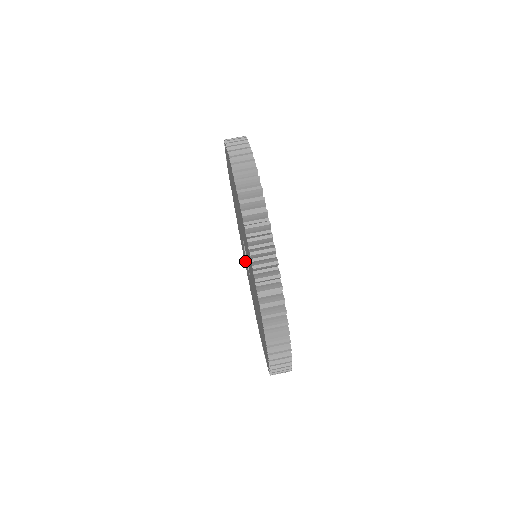
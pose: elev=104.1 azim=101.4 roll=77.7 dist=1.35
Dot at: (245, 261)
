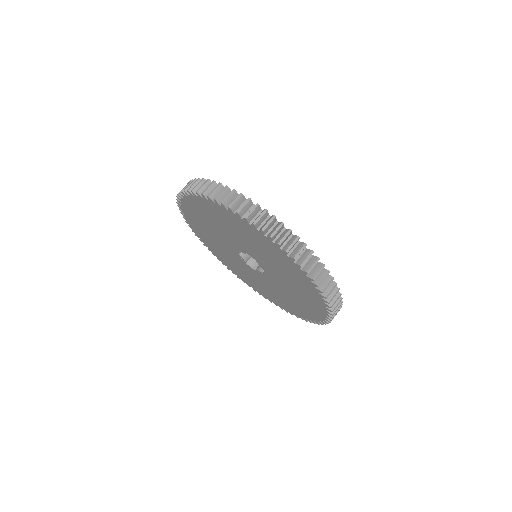
Dot at: (265, 289)
